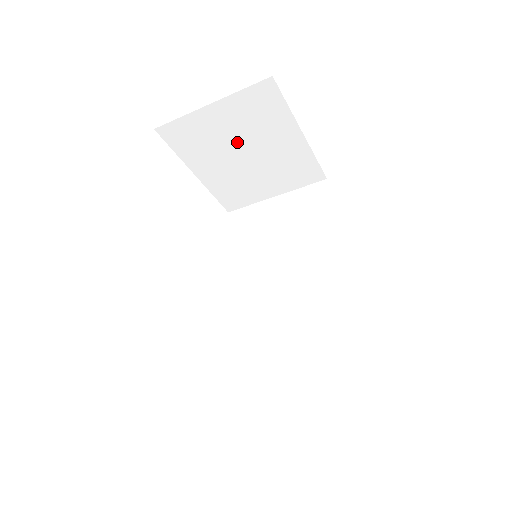
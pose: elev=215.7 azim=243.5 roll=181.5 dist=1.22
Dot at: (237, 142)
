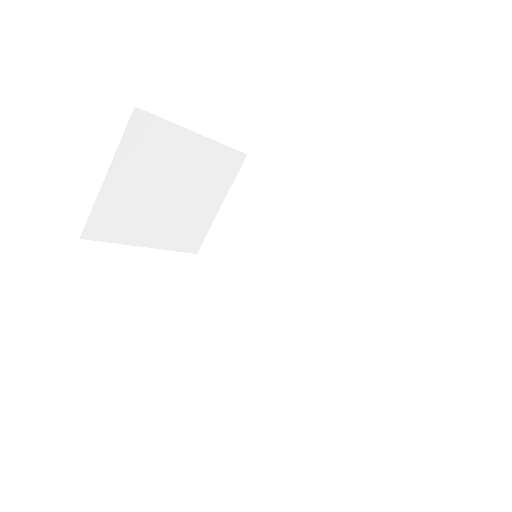
Dot at: (154, 188)
